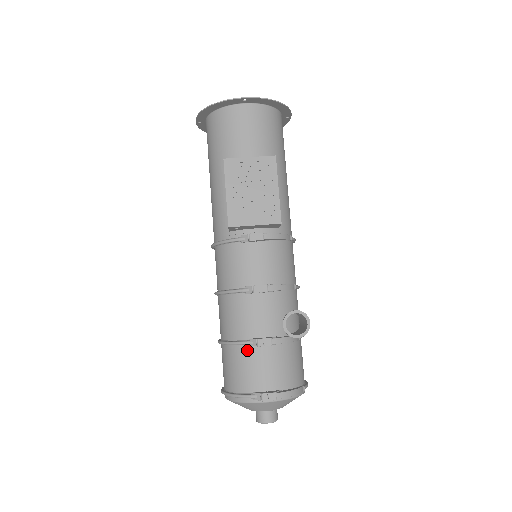
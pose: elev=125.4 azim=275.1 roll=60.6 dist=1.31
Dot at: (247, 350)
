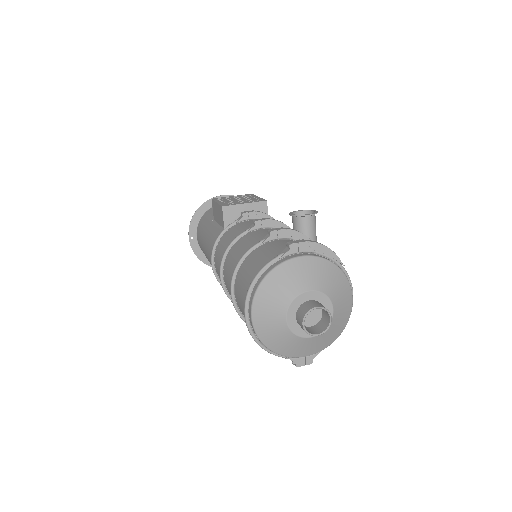
Dot at: (262, 248)
